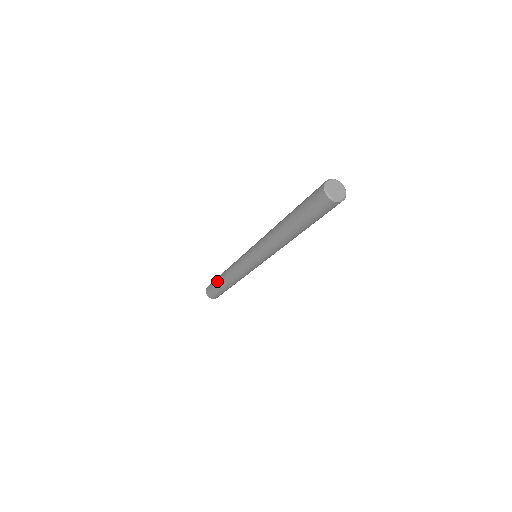
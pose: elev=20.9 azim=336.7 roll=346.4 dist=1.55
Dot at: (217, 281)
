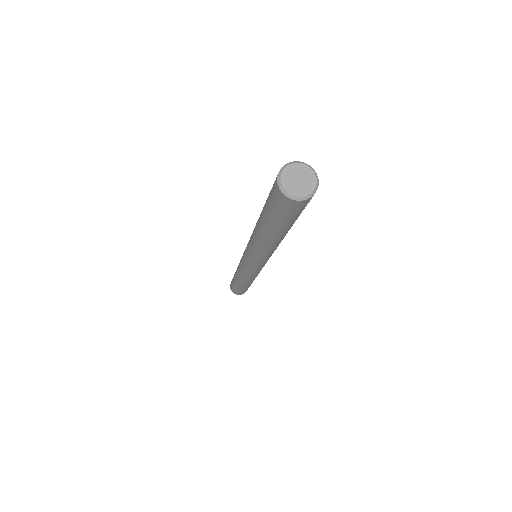
Dot at: (238, 287)
